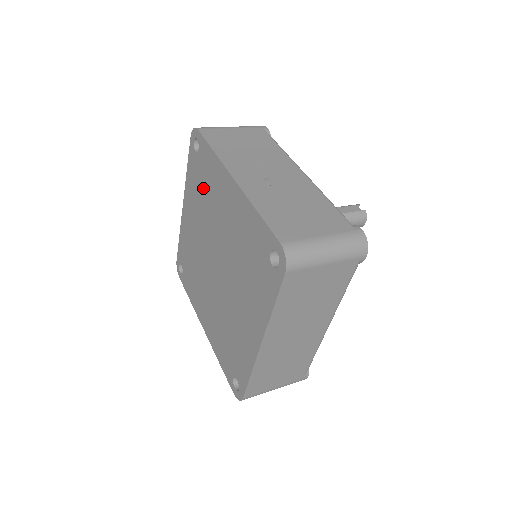
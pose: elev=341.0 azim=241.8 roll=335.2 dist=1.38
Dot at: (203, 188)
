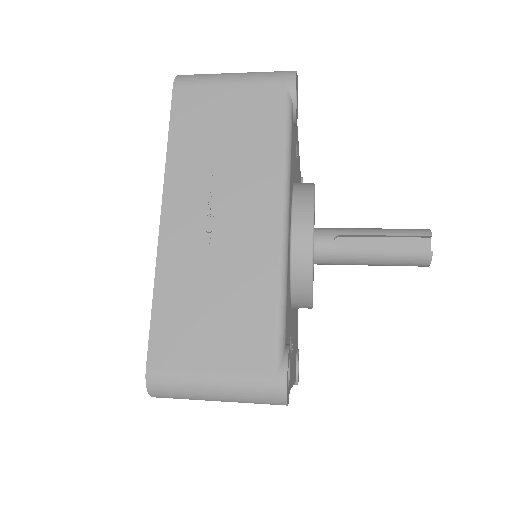
Dot at: occluded
